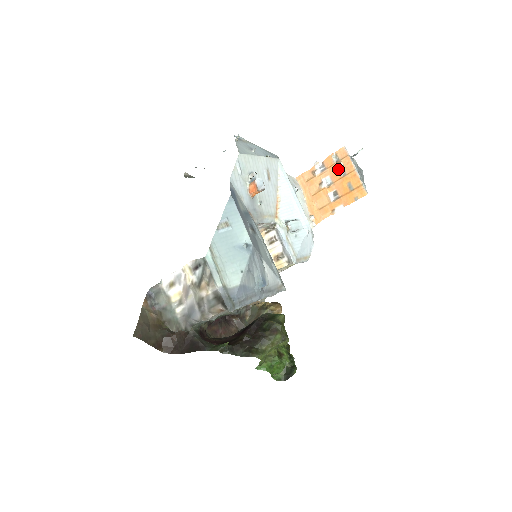
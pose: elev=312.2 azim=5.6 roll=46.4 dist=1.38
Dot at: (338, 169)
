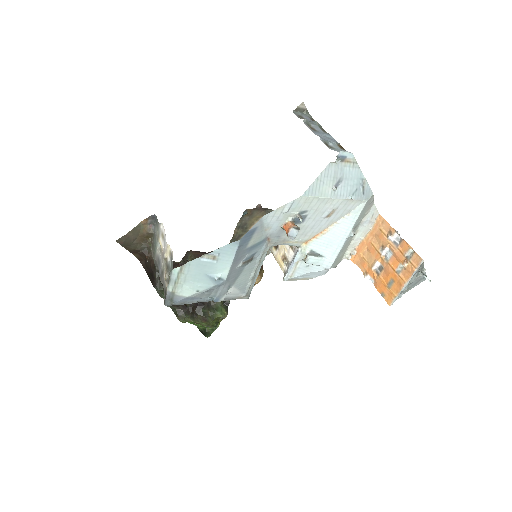
Dot at: (401, 262)
